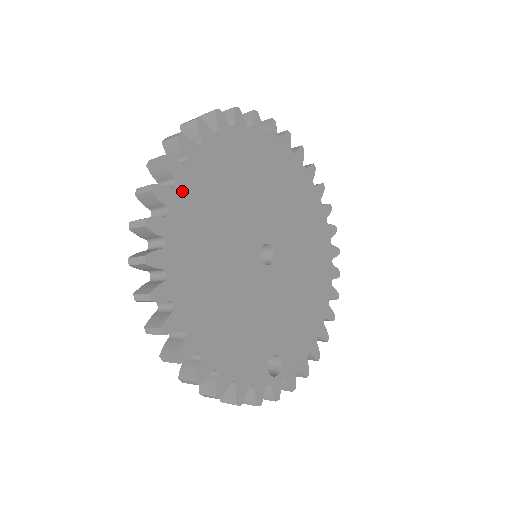
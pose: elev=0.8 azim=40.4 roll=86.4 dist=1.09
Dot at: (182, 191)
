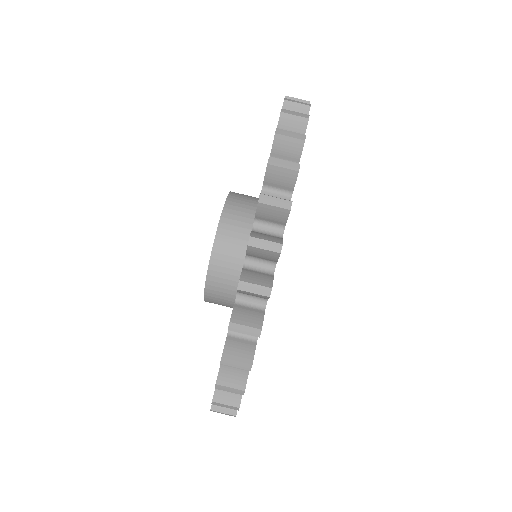
Dot at: occluded
